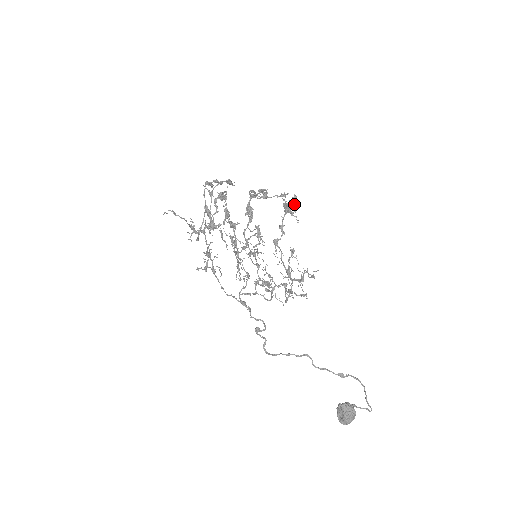
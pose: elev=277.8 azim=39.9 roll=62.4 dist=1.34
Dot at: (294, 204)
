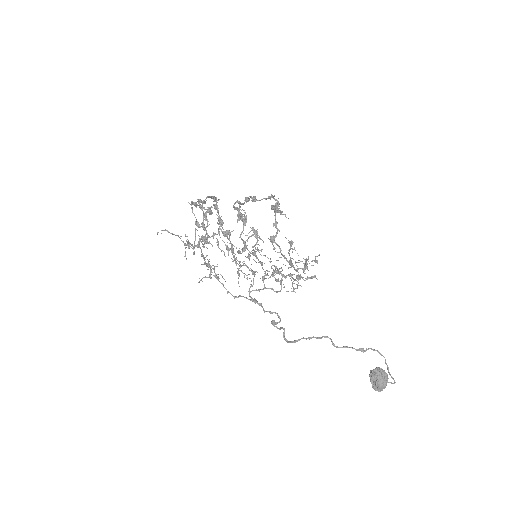
Dot at: occluded
